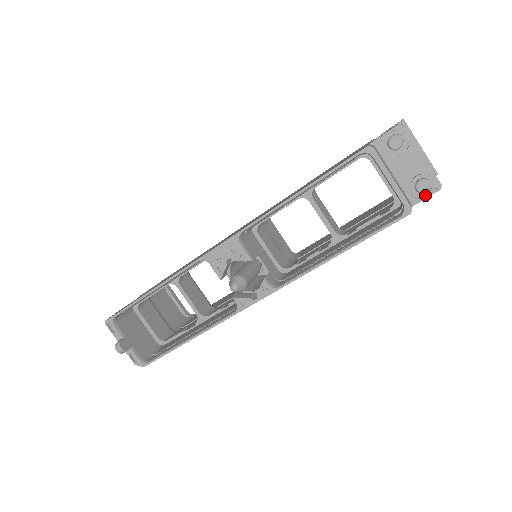
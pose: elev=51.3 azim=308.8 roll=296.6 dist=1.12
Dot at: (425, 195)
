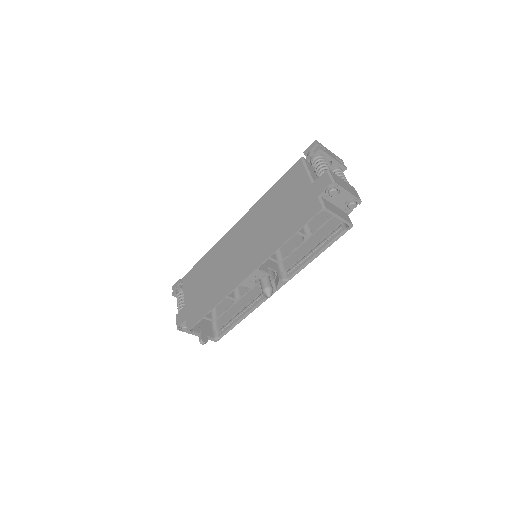
Dot at: occluded
